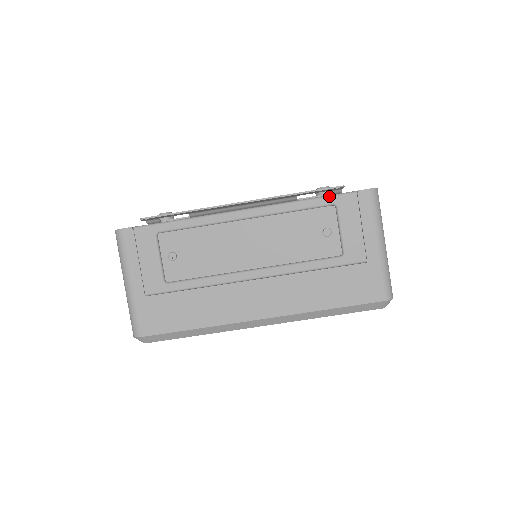
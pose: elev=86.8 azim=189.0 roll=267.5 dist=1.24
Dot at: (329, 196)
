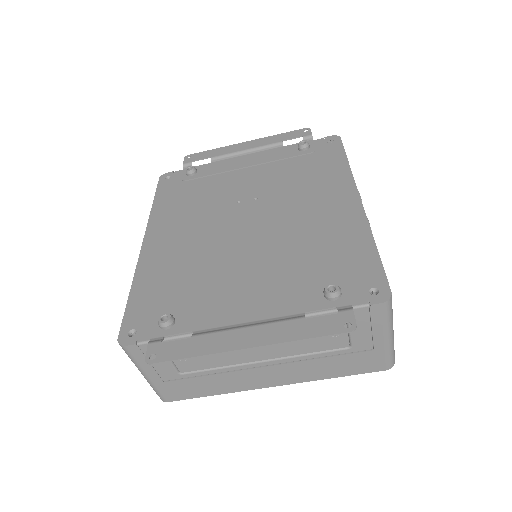
Dot at: (339, 311)
